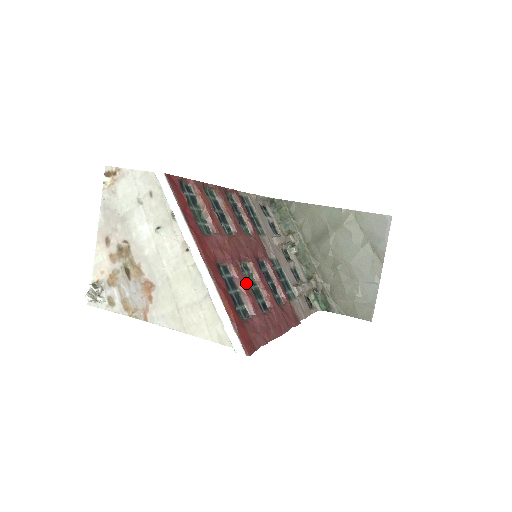
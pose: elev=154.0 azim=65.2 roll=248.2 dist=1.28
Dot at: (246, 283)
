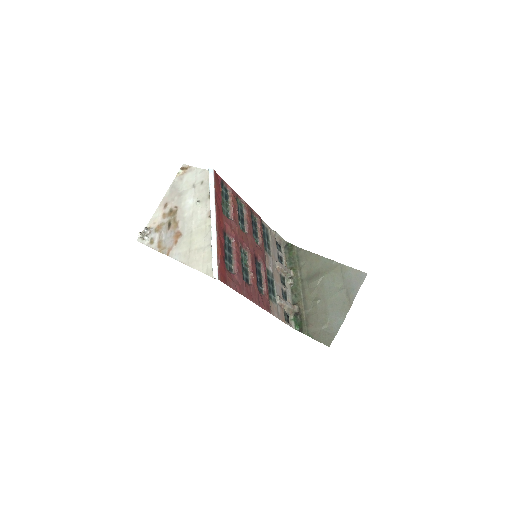
Dot at: (239, 256)
